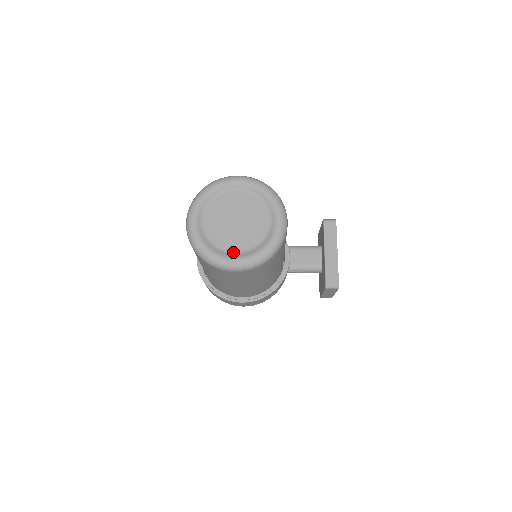
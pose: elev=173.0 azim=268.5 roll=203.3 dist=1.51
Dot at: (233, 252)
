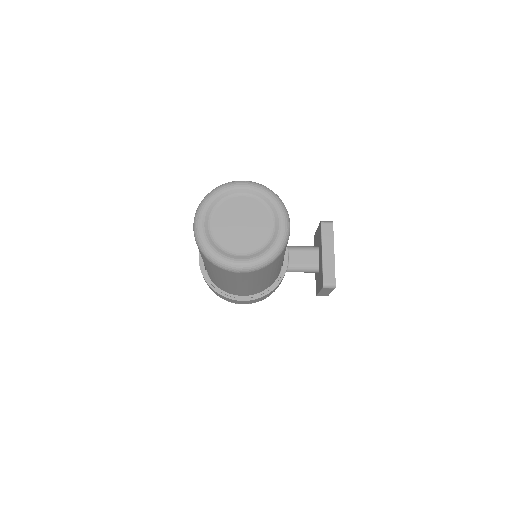
Dot at: (239, 254)
